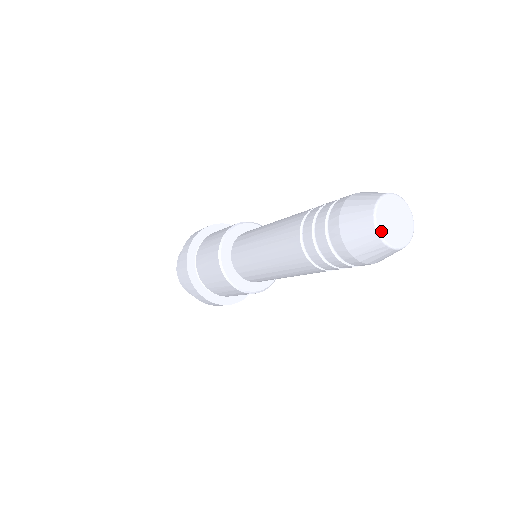
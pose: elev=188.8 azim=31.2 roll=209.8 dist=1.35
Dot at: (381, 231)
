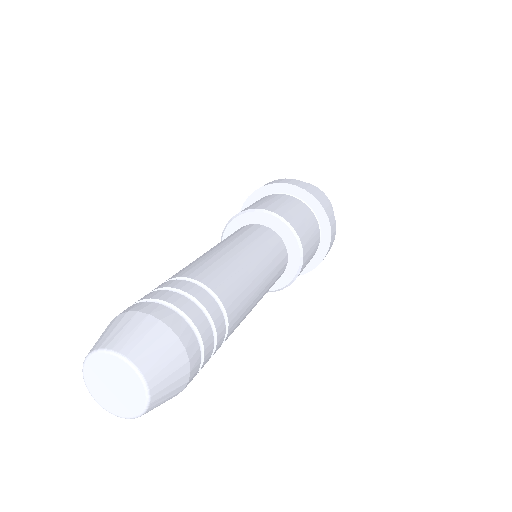
Dot at: (87, 379)
